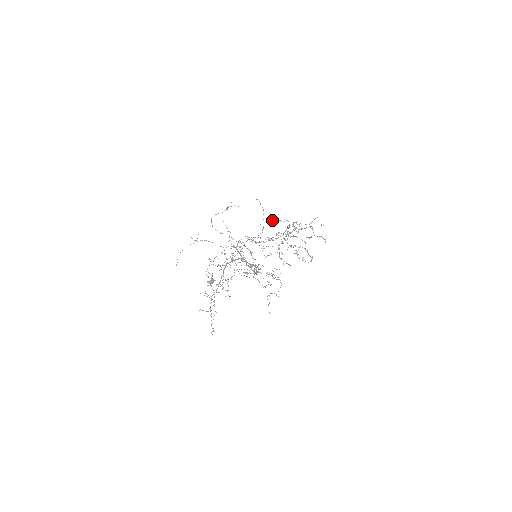
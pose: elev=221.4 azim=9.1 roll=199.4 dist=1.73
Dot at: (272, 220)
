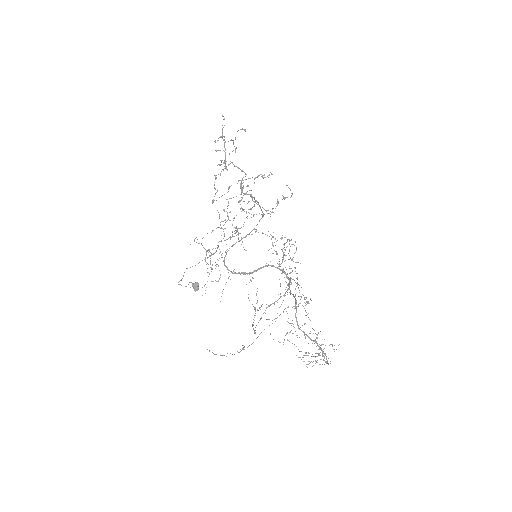
Dot at: (213, 201)
